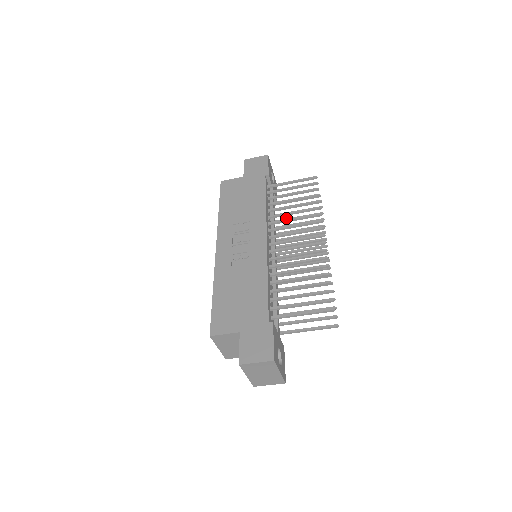
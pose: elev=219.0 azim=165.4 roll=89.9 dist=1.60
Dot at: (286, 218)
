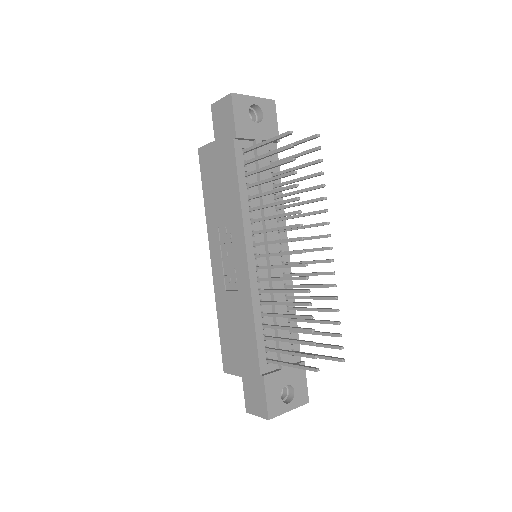
Dot at: occluded
